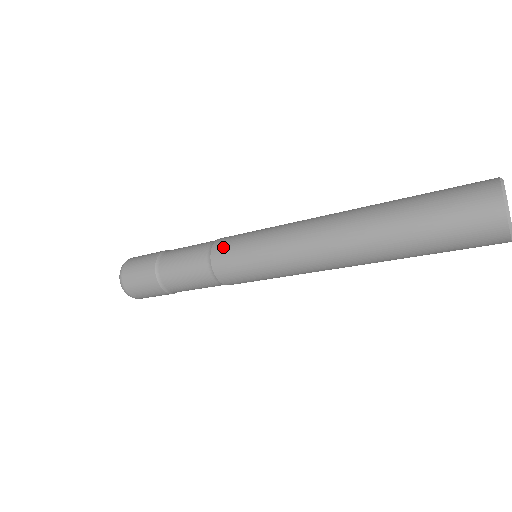
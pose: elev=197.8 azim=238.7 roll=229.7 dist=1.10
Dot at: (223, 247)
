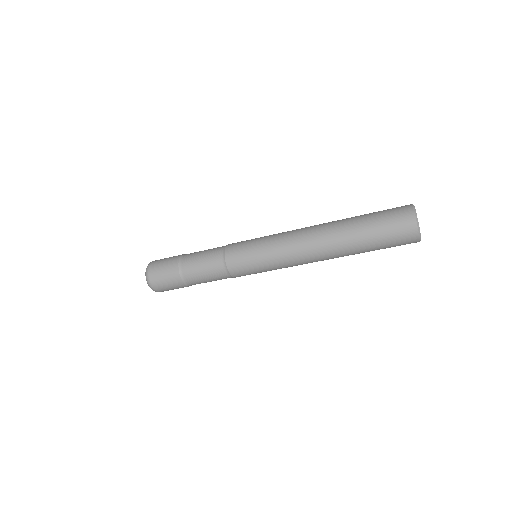
Dot at: (234, 250)
